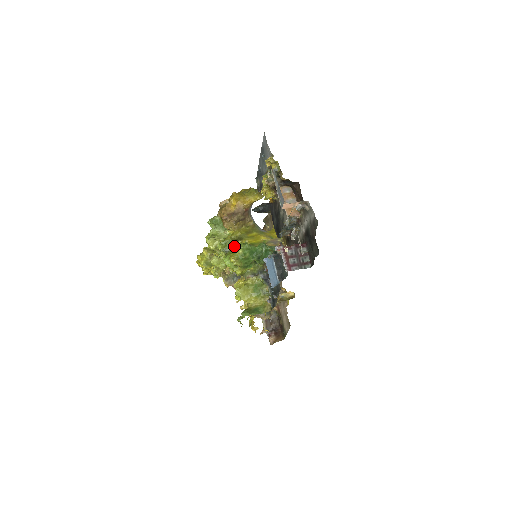
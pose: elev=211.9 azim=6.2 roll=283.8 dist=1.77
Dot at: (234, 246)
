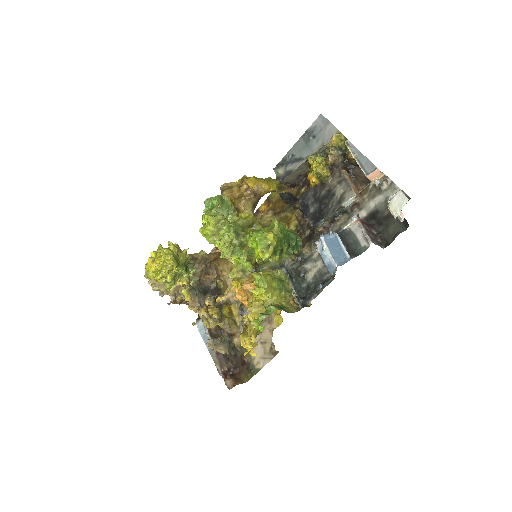
Dot at: occluded
